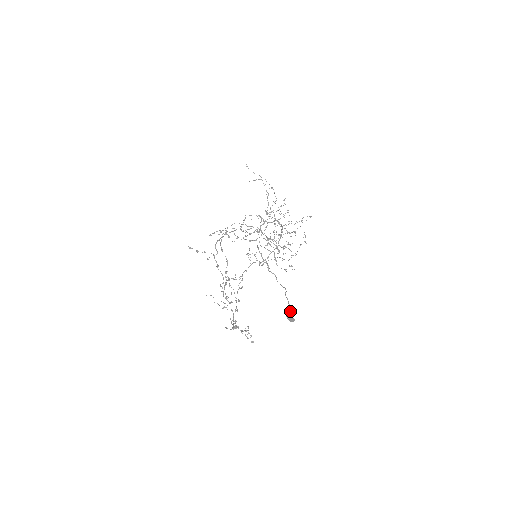
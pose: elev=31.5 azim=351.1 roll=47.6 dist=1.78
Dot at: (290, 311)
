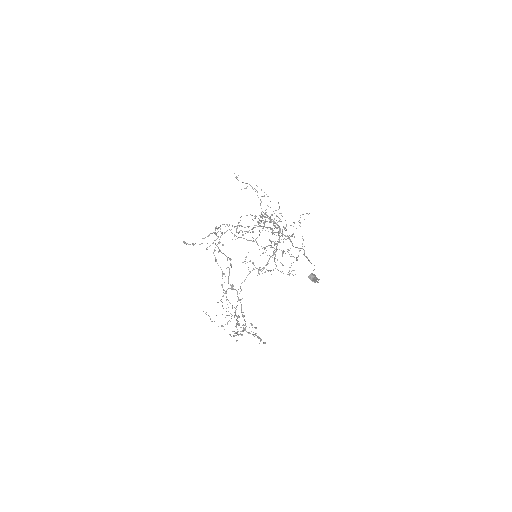
Dot at: occluded
